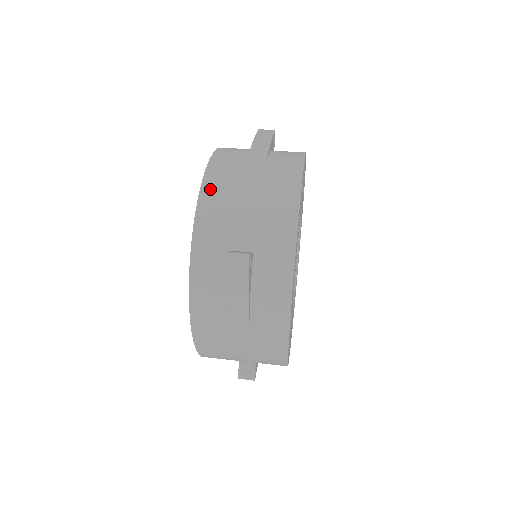
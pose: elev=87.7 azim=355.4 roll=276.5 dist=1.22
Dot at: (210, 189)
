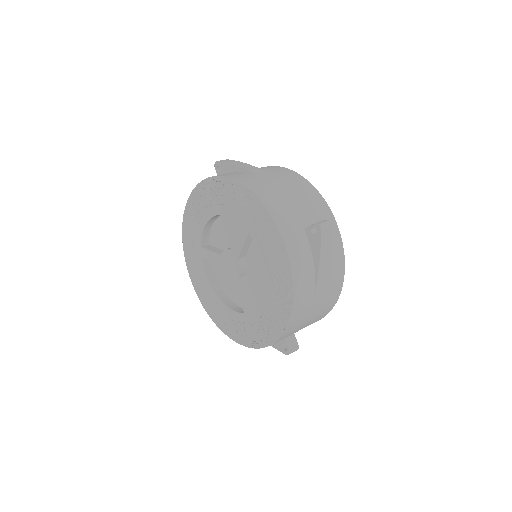
Dot at: (262, 194)
